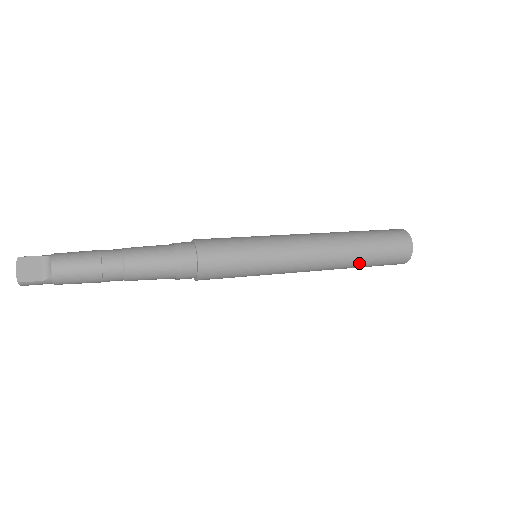
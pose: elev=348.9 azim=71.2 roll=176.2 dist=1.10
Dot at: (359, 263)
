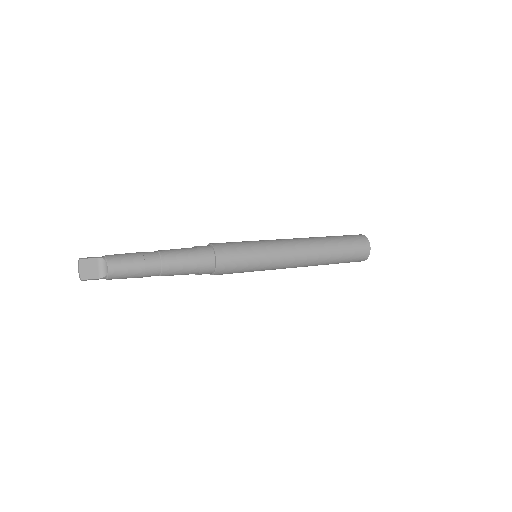
Dot at: (330, 263)
